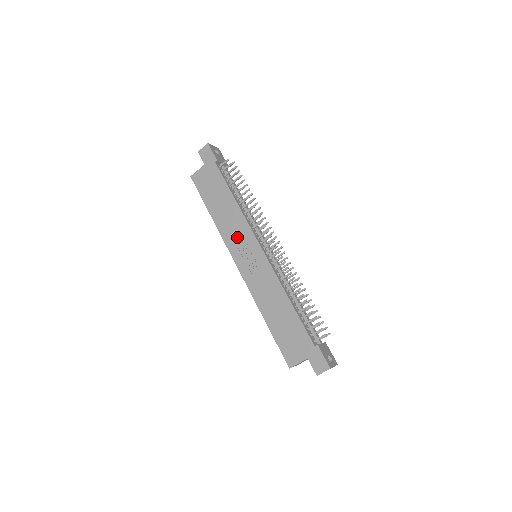
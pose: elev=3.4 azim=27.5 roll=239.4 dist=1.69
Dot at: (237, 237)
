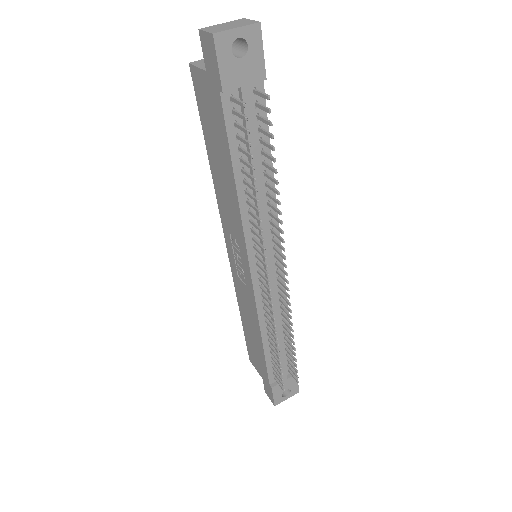
Dot at: (231, 227)
